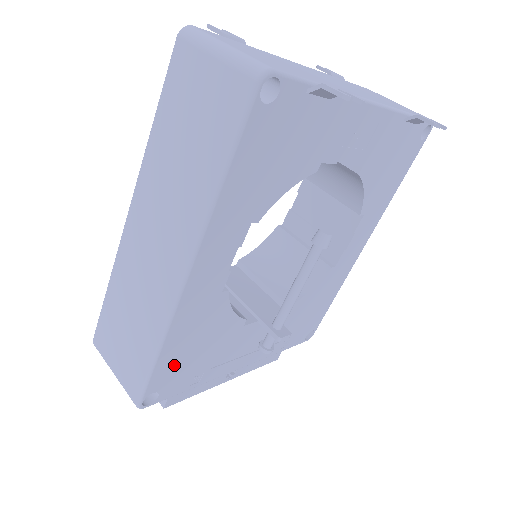
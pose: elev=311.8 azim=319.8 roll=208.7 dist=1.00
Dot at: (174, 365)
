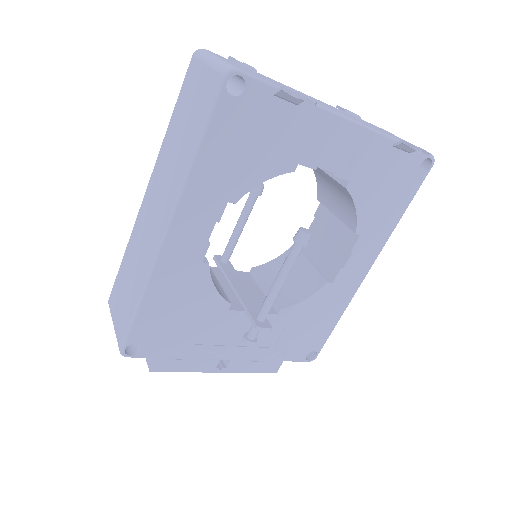
Dot at: (156, 322)
